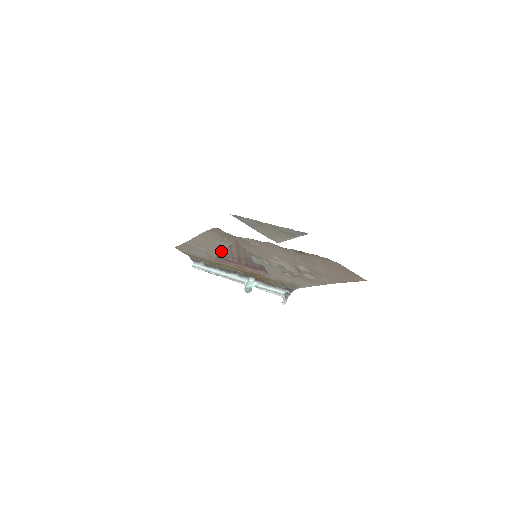
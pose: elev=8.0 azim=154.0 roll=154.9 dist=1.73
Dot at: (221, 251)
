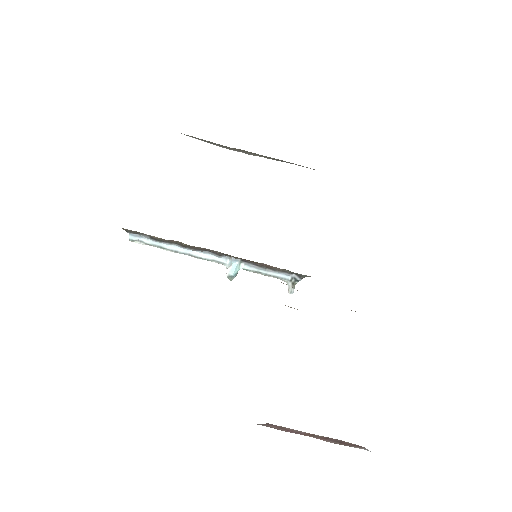
Dot at: occluded
